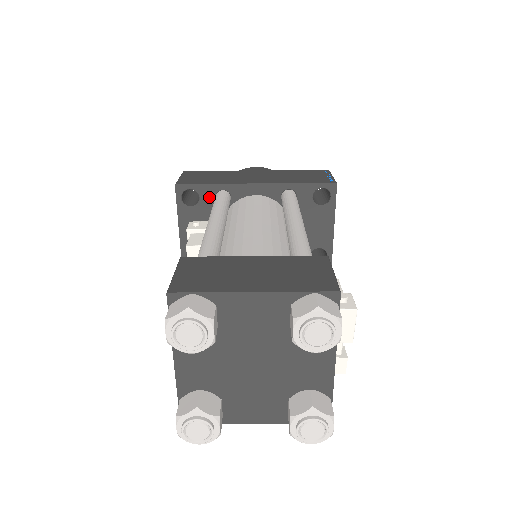
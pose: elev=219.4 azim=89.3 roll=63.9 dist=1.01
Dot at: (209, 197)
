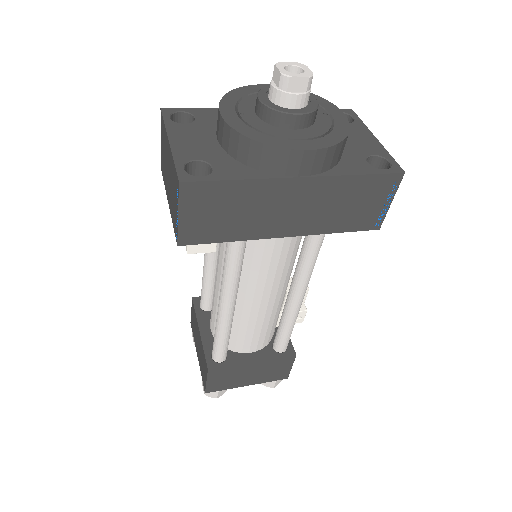
Dot at: occluded
